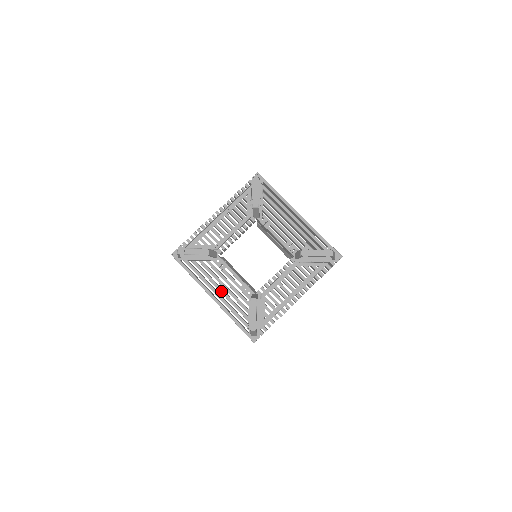
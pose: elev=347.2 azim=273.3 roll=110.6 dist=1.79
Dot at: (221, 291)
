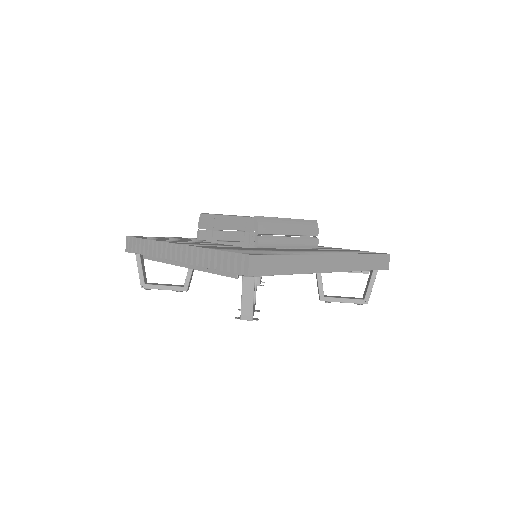
Dot at: occluded
